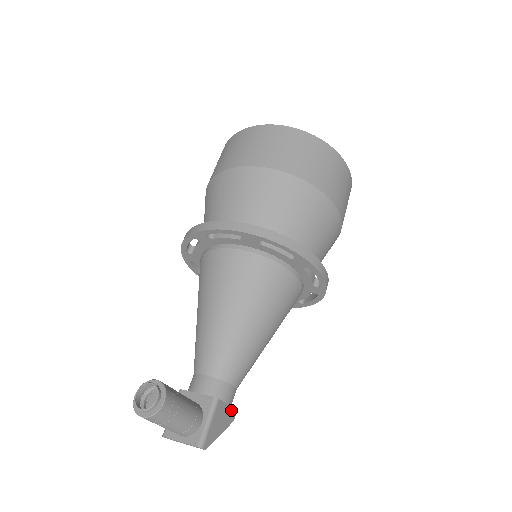
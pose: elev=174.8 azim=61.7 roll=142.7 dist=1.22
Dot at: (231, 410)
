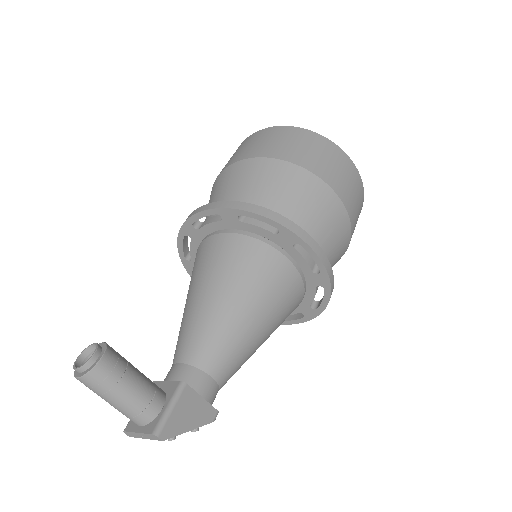
Dot at: (208, 406)
